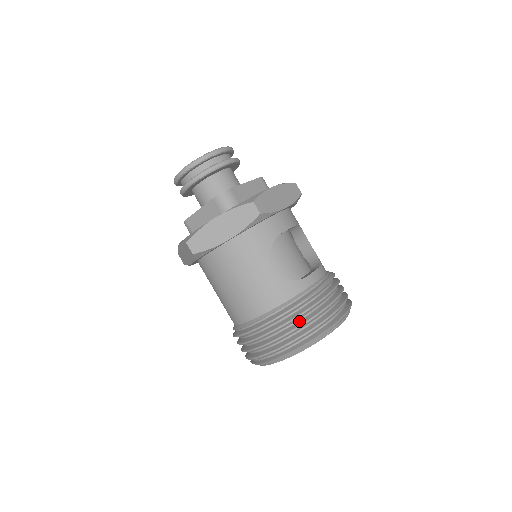
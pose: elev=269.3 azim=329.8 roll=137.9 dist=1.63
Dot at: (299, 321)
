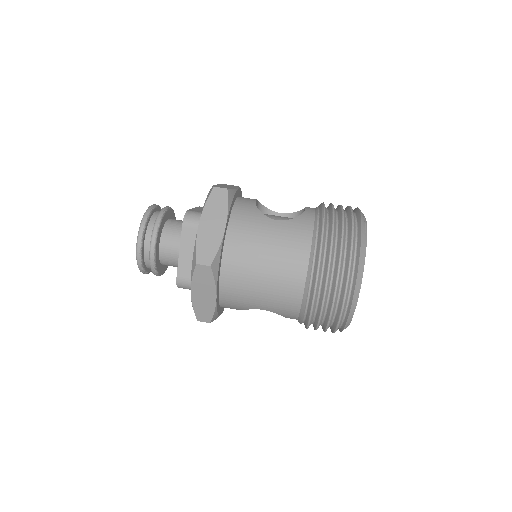
Dot at: (338, 231)
